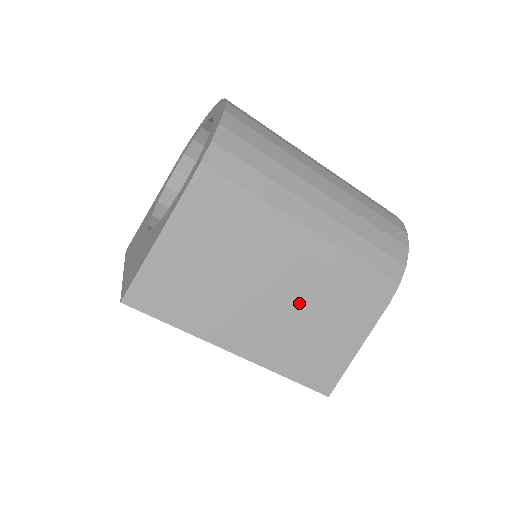
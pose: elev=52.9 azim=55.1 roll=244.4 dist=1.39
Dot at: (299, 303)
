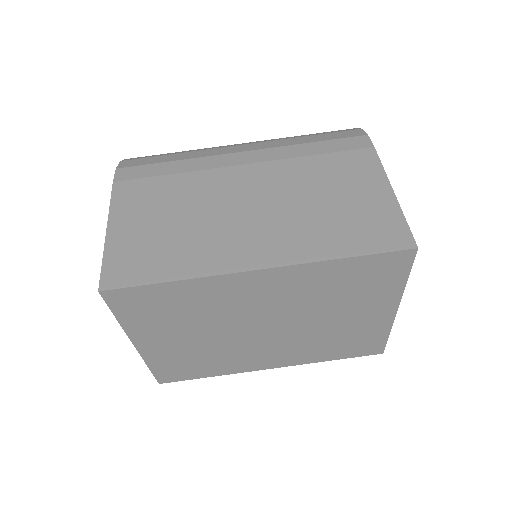
Dot at: (284, 195)
